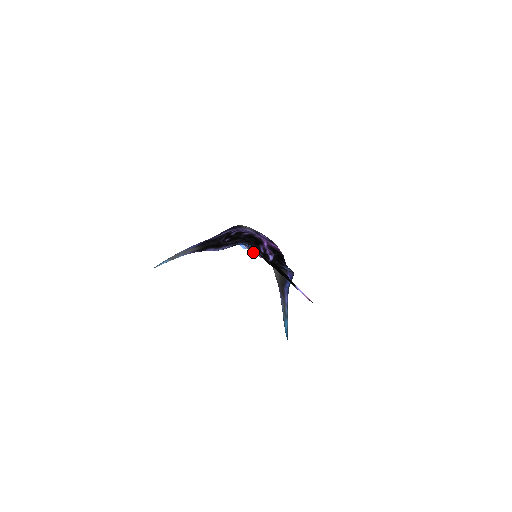
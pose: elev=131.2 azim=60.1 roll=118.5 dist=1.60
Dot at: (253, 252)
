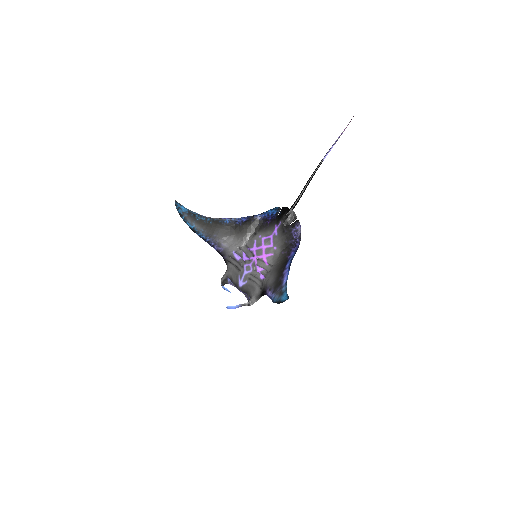
Dot at: (256, 249)
